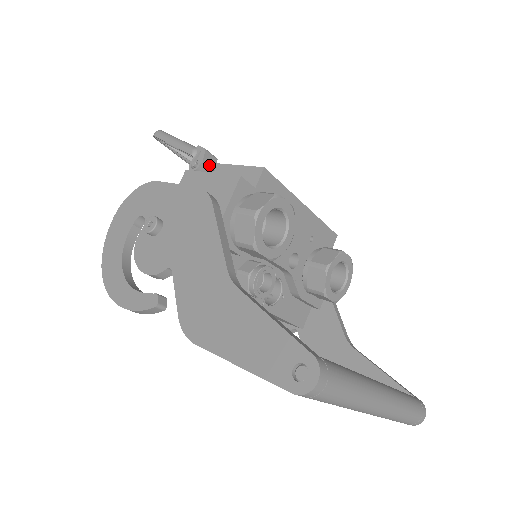
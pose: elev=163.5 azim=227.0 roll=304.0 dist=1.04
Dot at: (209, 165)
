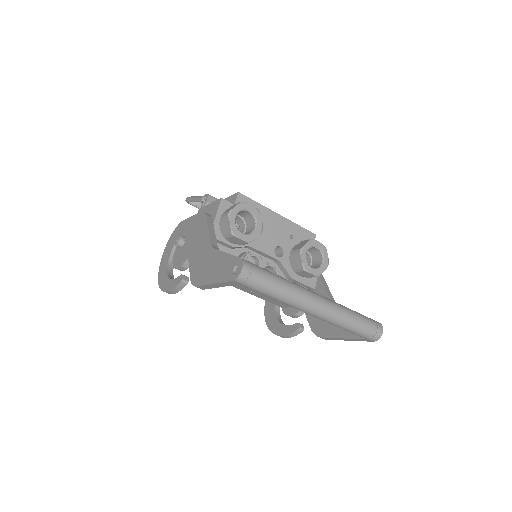
Dot at: occluded
